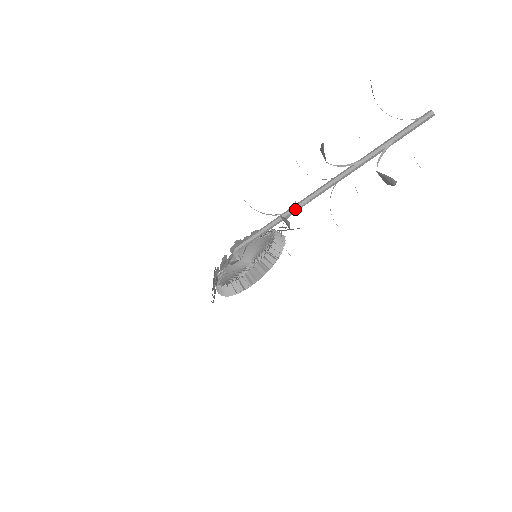
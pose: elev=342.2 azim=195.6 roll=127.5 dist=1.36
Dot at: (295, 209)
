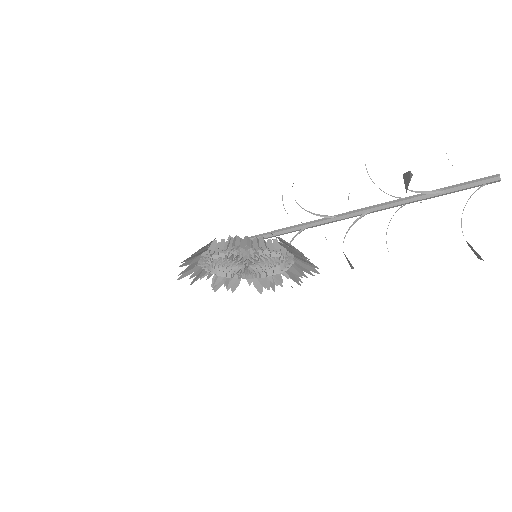
Dot at: (316, 214)
